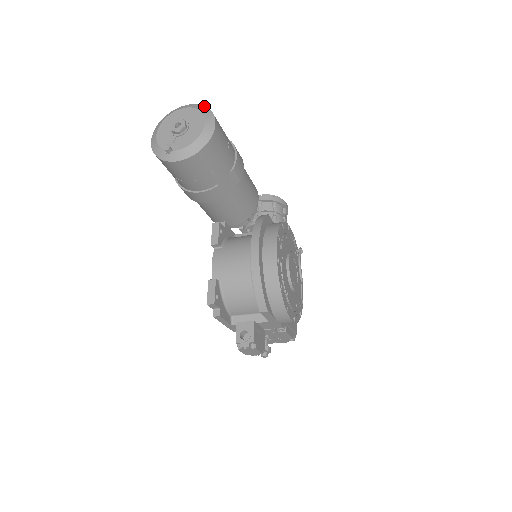
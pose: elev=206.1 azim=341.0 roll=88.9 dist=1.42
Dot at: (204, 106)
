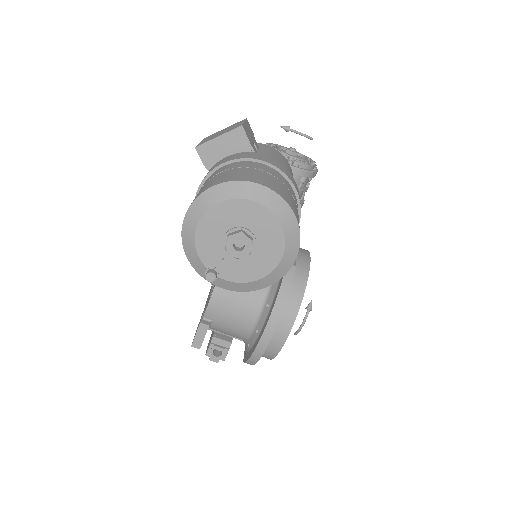
Dot at: (292, 212)
